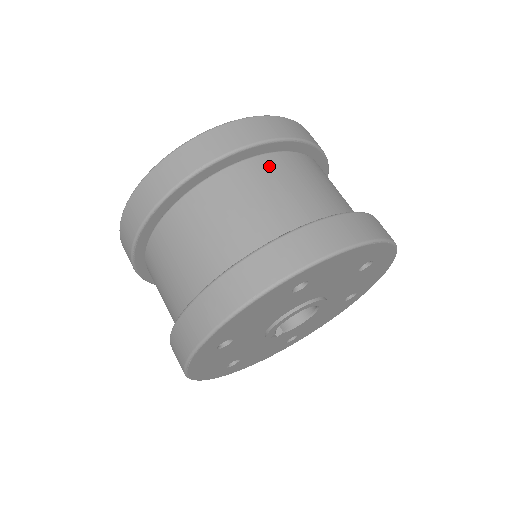
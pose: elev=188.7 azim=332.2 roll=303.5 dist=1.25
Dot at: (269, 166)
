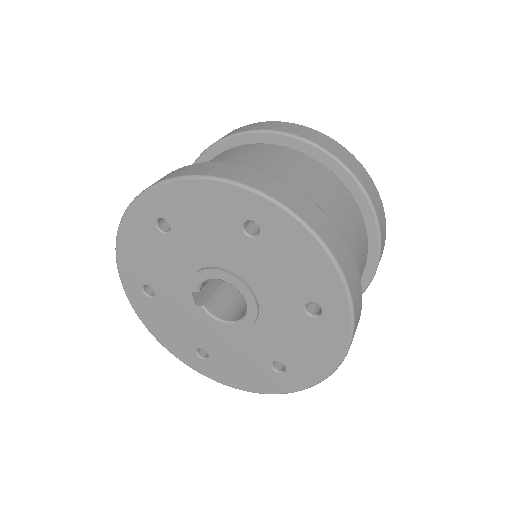
Dot at: (331, 180)
